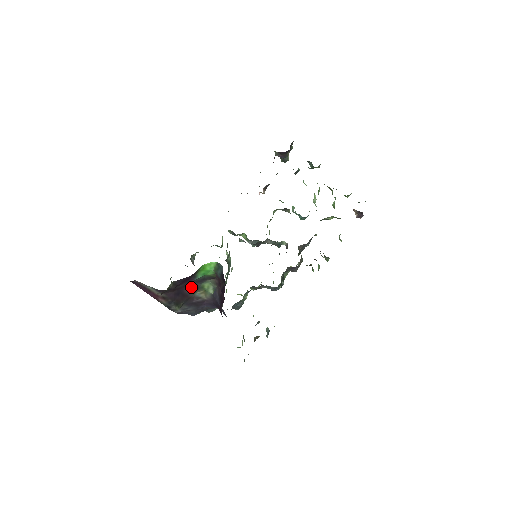
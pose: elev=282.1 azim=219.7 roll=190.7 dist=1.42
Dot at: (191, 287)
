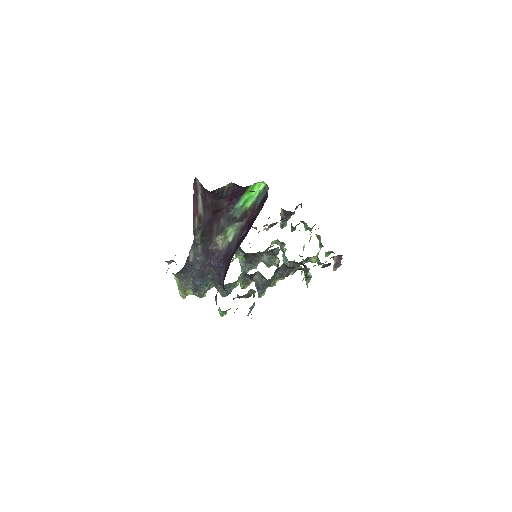
Dot at: (220, 225)
